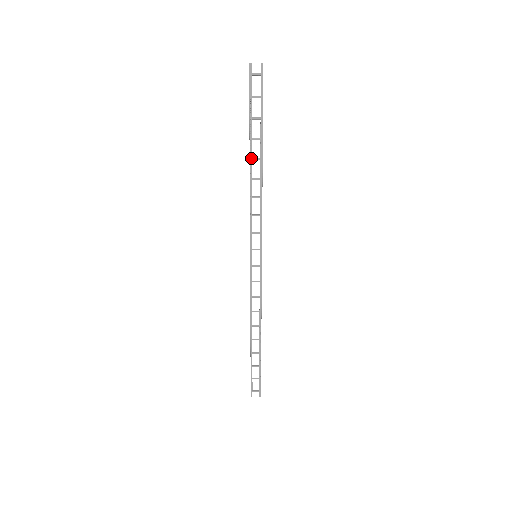
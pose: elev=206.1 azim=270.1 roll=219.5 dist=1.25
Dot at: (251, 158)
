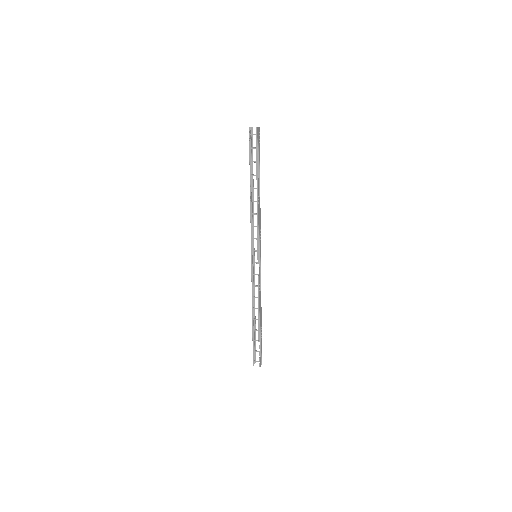
Dot at: (251, 187)
